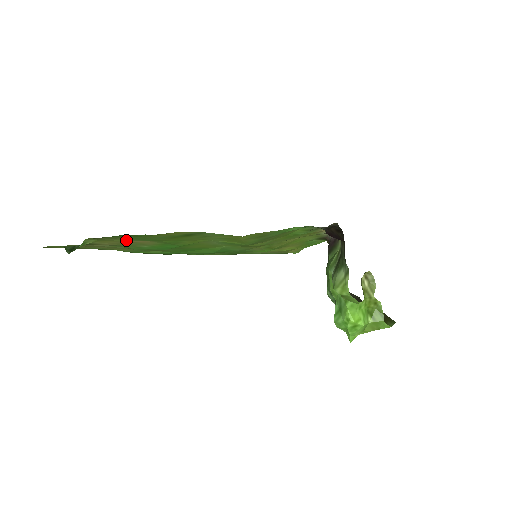
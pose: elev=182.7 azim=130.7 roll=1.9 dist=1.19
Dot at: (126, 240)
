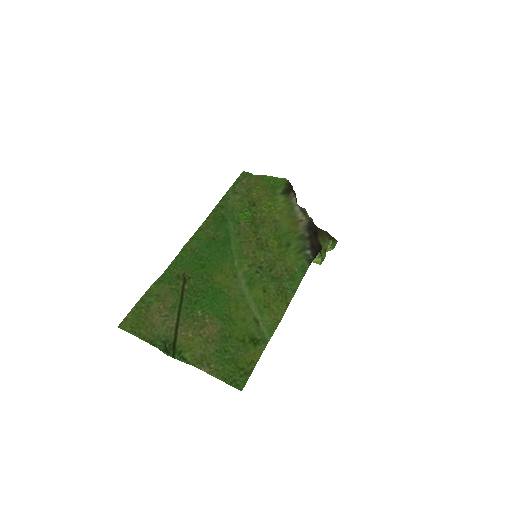
Dot at: (209, 345)
